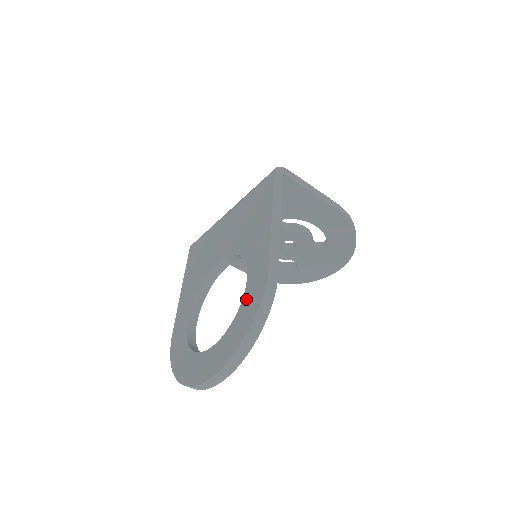
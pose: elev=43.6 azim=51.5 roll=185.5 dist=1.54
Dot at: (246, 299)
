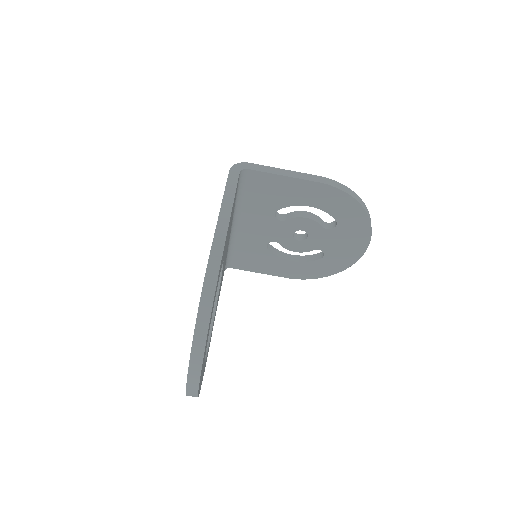
Dot at: occluded
